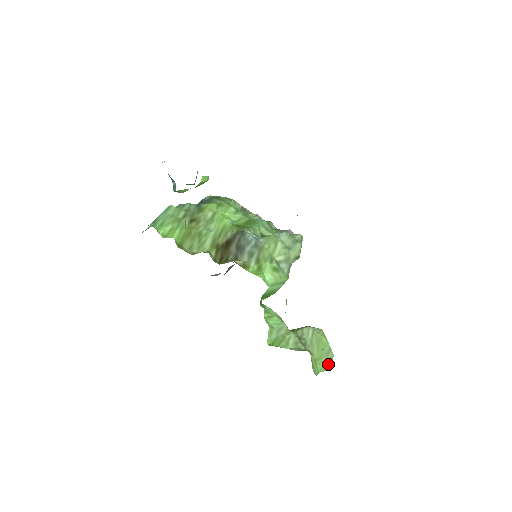
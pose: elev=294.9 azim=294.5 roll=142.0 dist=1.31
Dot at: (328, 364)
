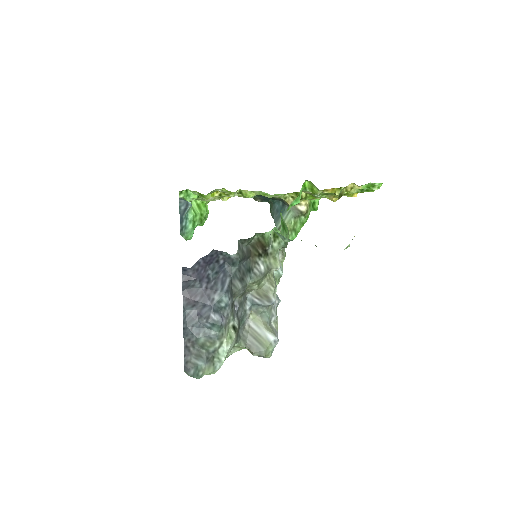
Dot at: occluded
